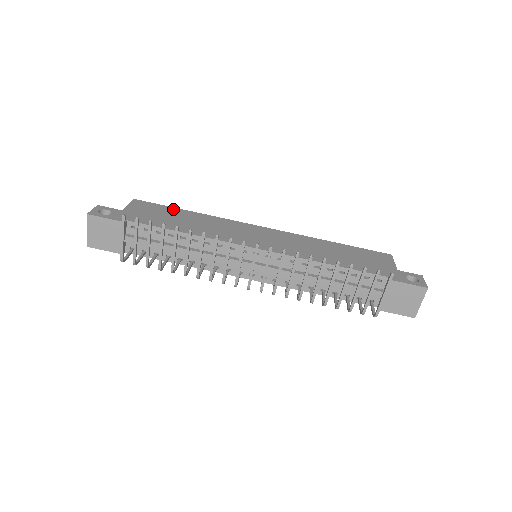
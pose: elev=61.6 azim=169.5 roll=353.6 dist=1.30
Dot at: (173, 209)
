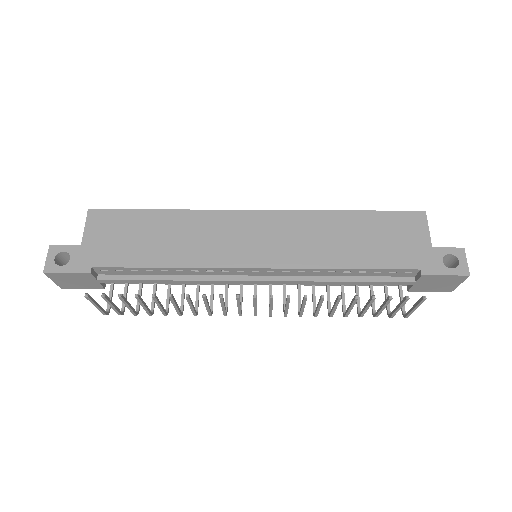
Dot at: (140, 214)
